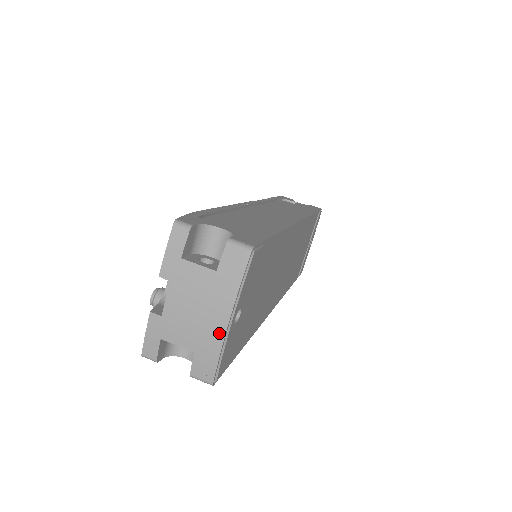
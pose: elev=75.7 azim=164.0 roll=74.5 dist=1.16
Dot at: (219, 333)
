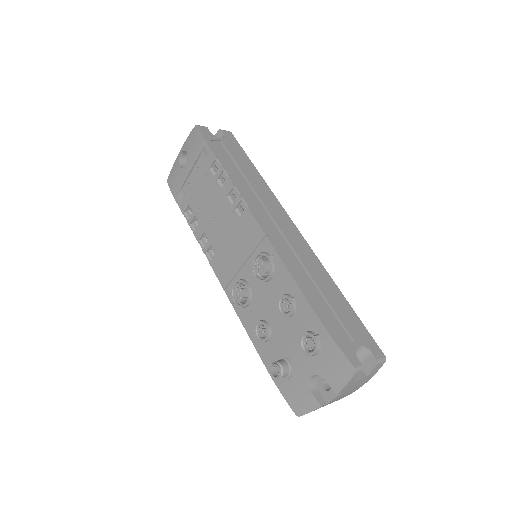
Dot at: occluded
